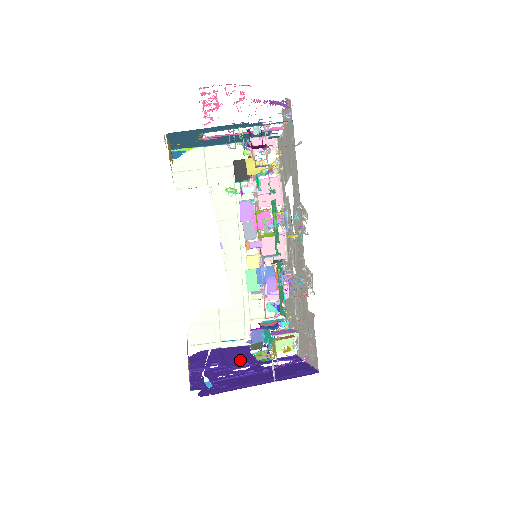
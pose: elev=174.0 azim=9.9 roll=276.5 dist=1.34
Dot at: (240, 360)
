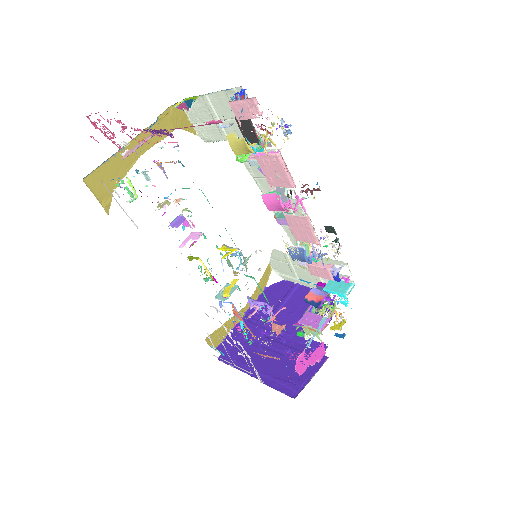
Dot at: (286, 320)
